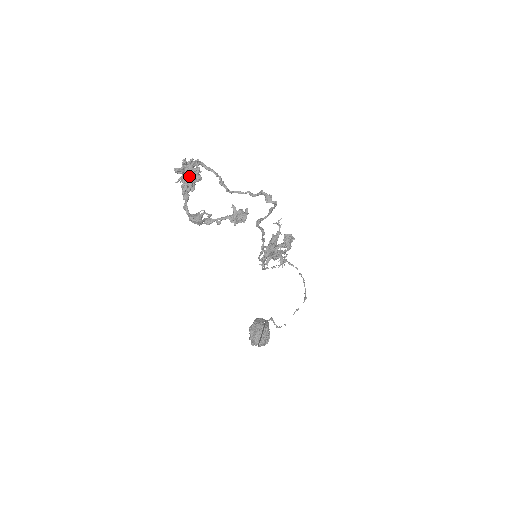
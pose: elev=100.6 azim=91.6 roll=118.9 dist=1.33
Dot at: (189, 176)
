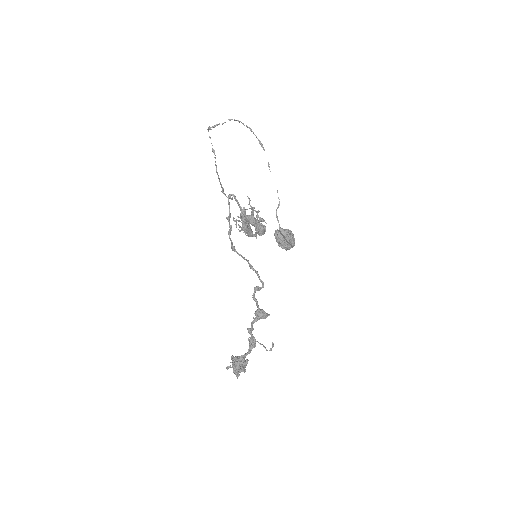
Dot at: occluded
